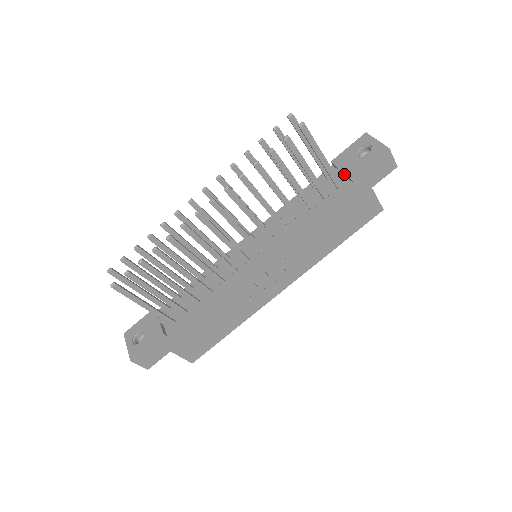
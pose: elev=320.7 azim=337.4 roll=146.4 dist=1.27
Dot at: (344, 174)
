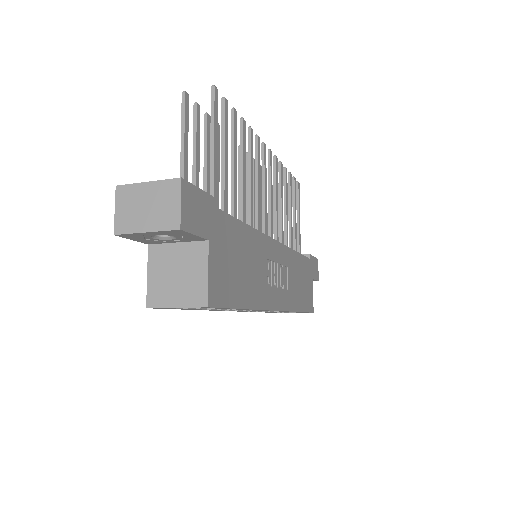
Dot at: occluded
